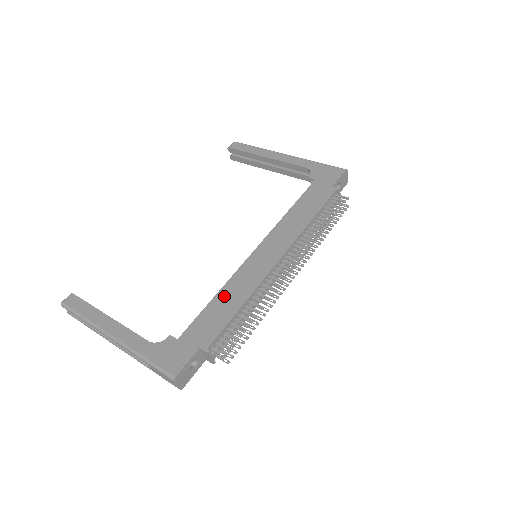
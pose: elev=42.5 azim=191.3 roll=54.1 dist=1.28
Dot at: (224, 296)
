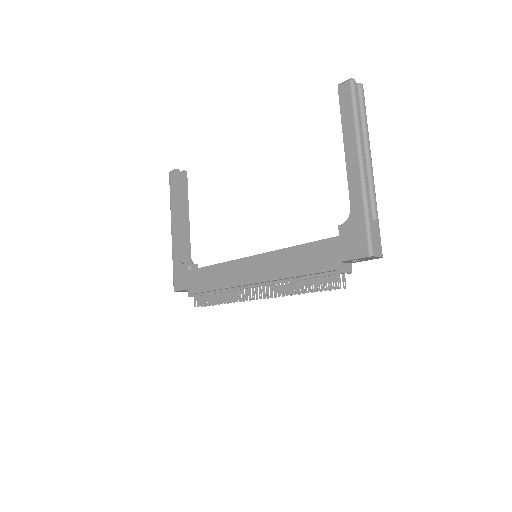
Dot at: (214, 271)
